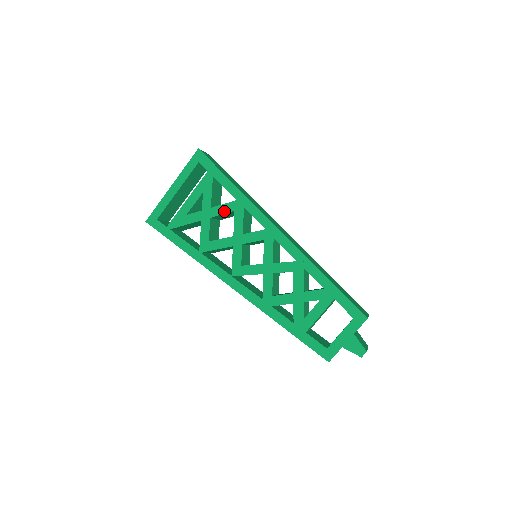
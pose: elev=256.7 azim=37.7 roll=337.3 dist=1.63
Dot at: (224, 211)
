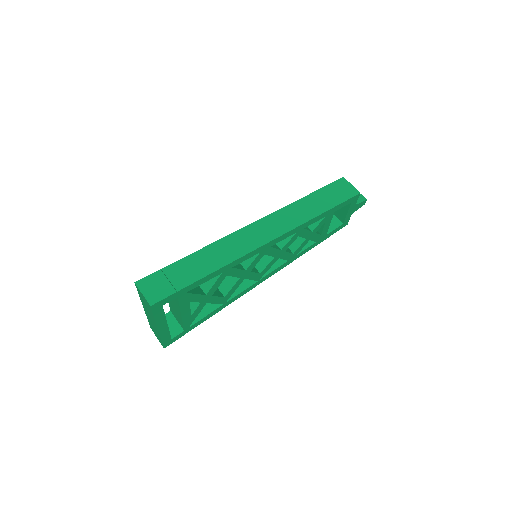
Dot at: (219, 284)
